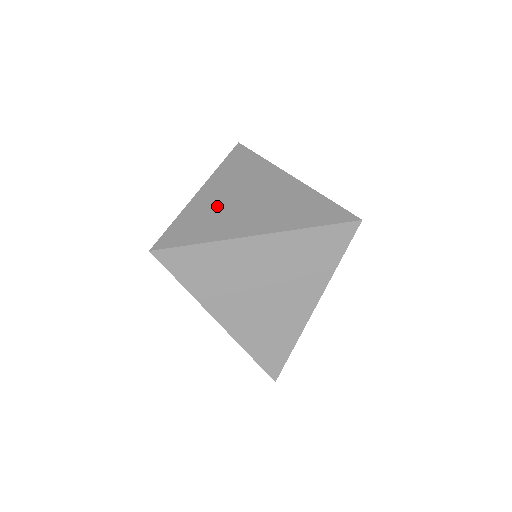
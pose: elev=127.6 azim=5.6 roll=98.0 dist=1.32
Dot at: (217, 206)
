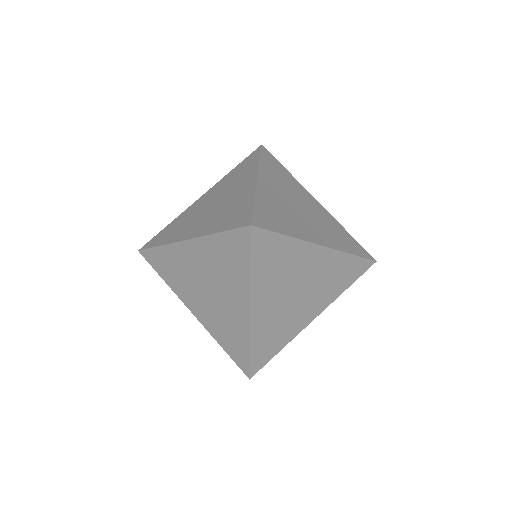
Dot at: (281, 203)
